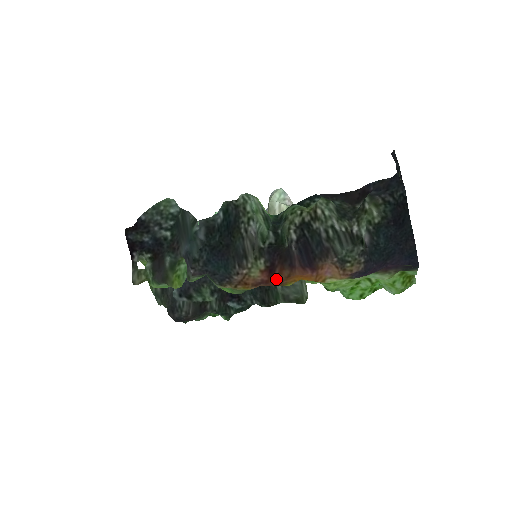
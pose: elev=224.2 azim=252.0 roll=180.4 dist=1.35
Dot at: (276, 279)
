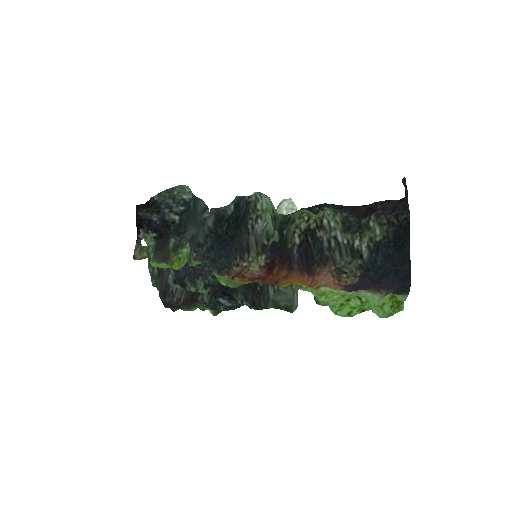
Dot at: (273, 277)
